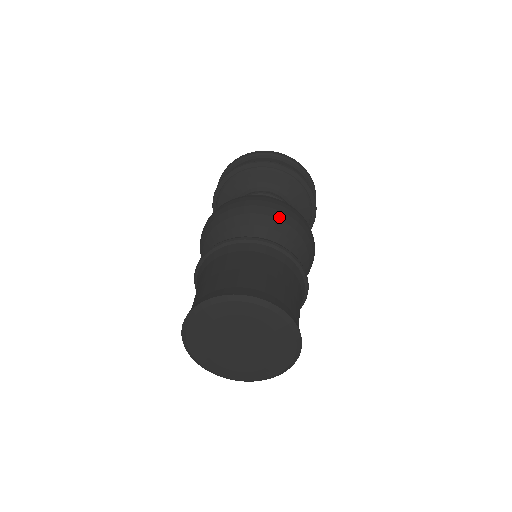
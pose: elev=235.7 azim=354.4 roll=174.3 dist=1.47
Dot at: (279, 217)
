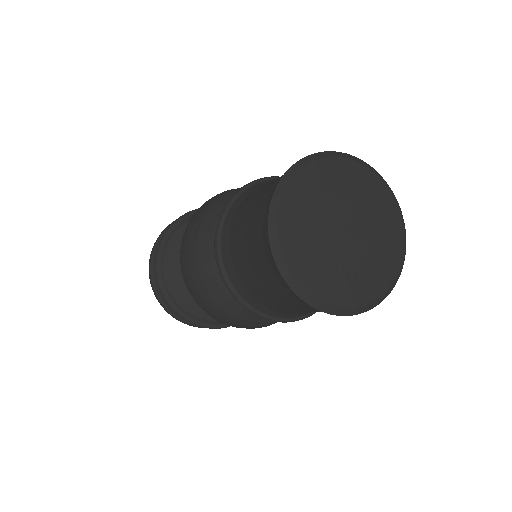
Dot at: occluded
